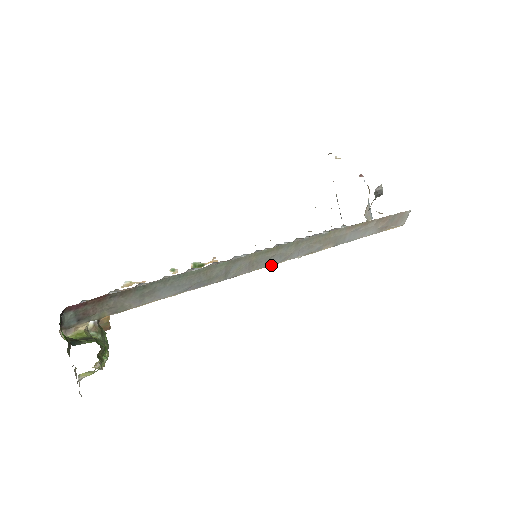
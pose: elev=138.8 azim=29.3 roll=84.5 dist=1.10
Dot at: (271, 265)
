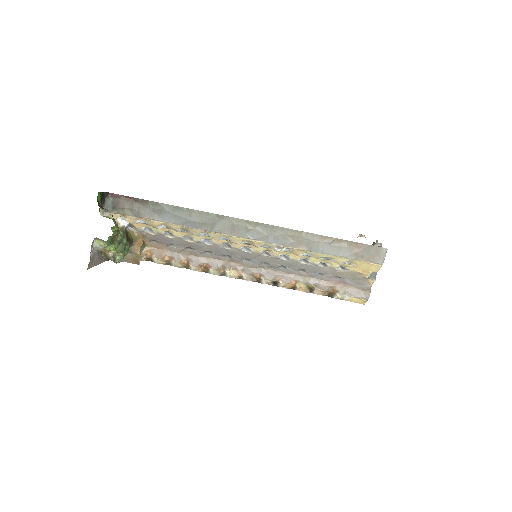
Dot at: (249, 238)
